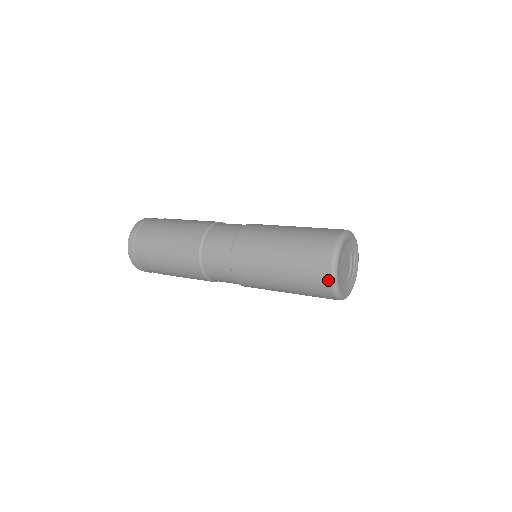
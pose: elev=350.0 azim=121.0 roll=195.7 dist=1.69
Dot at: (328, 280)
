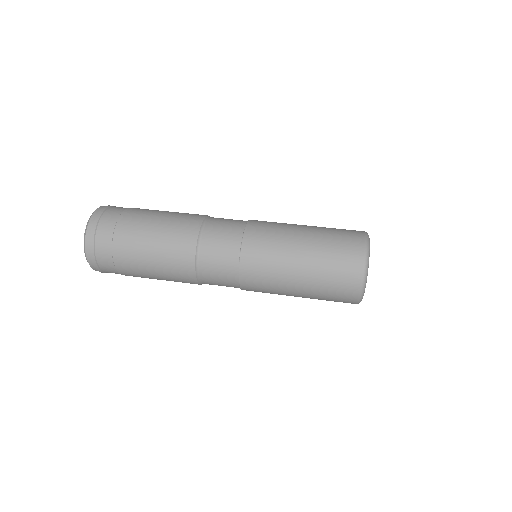
Dot at: occluded
